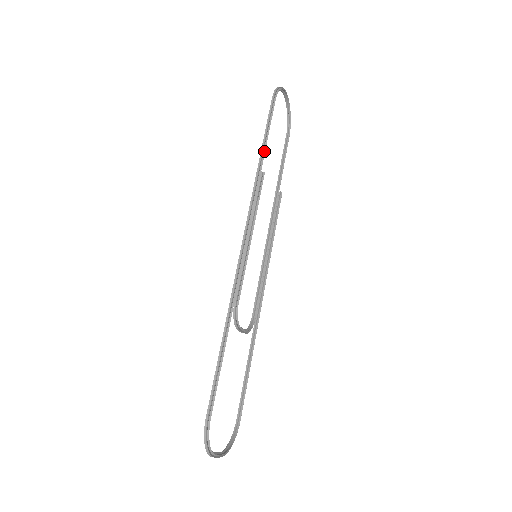
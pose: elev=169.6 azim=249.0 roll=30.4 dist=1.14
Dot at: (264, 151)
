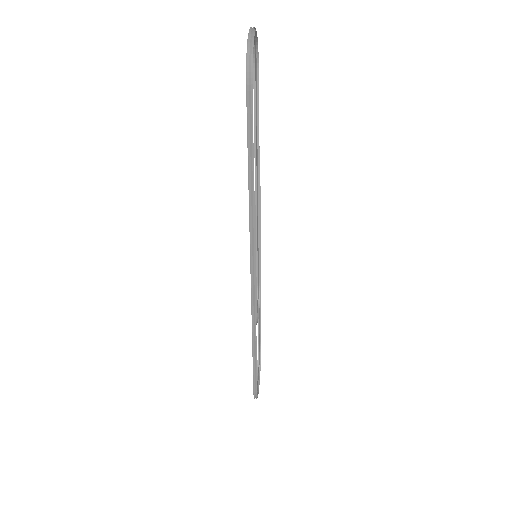
Dot at: (253, 176)
